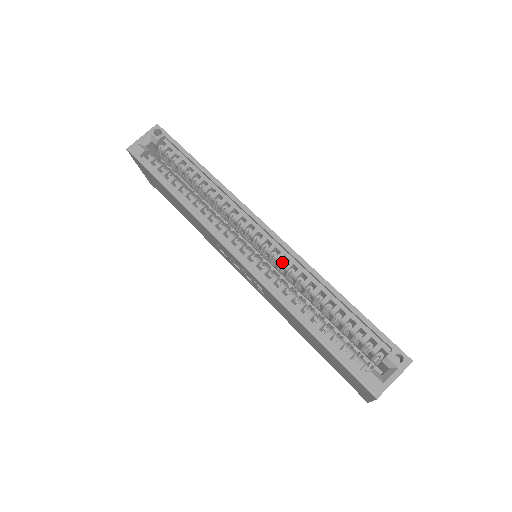
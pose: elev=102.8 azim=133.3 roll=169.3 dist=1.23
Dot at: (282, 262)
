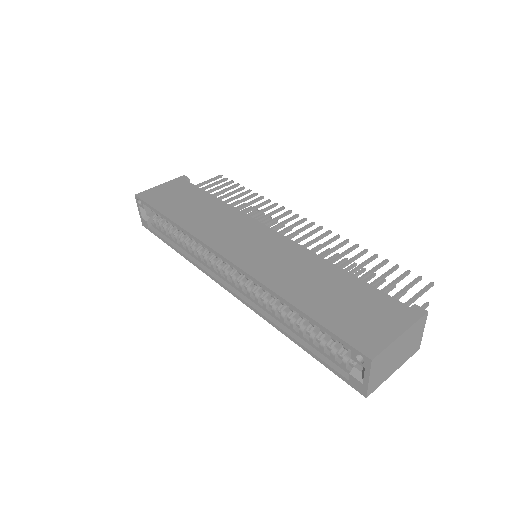
Dot at: occluded
